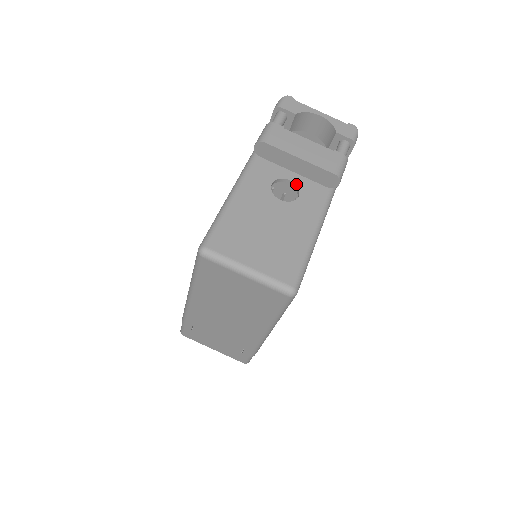
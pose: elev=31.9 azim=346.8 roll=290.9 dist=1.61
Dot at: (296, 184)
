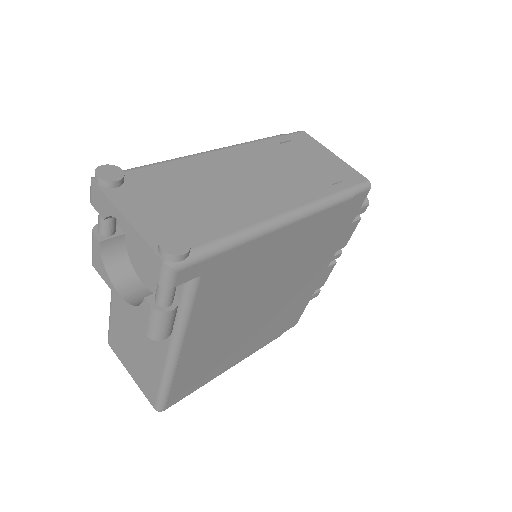
Dot at: occluded
